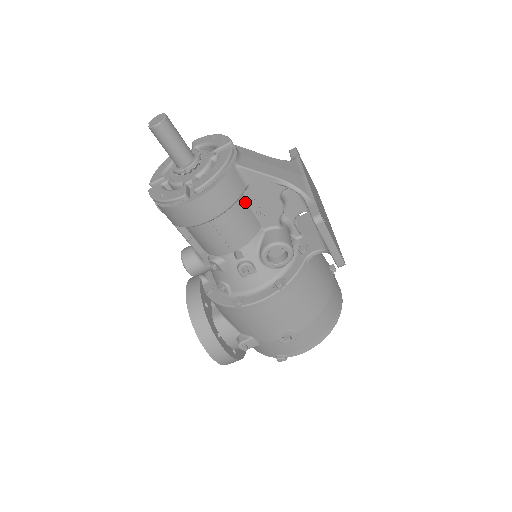
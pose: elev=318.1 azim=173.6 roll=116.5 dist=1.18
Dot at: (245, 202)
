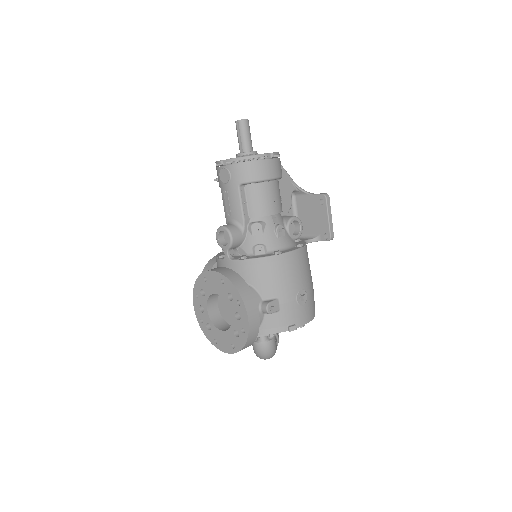
Dot at: occluded
